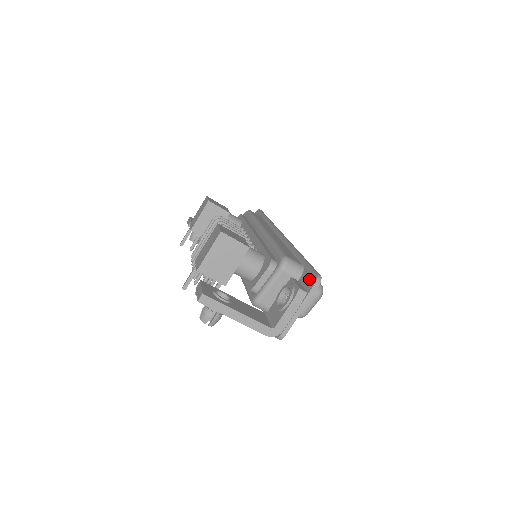
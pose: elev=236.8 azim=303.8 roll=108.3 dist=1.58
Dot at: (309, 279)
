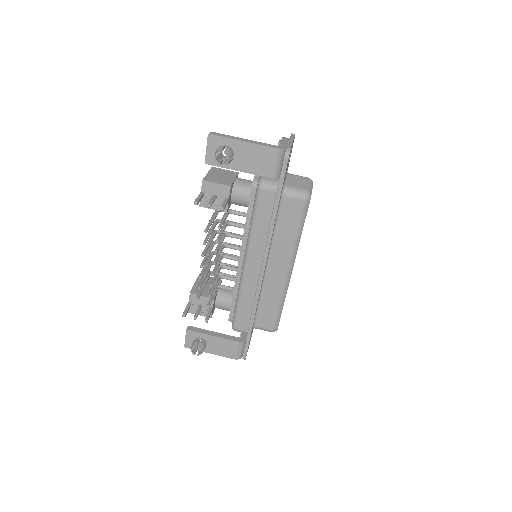
Dot at: occluded
